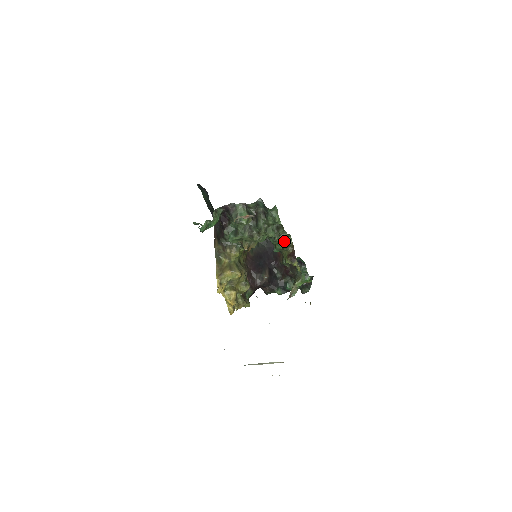
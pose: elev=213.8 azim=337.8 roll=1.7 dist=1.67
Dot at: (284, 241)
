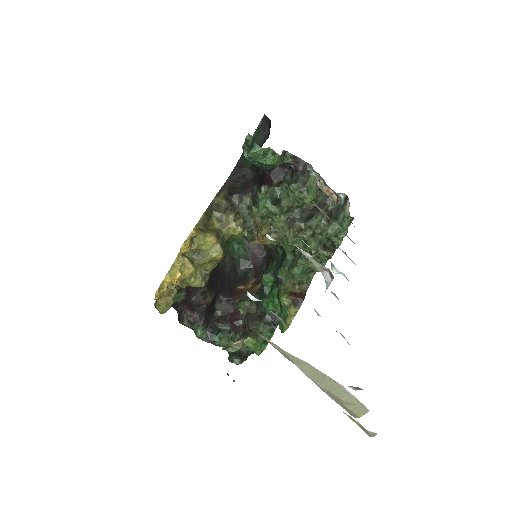
Dot at: (306, 271)
